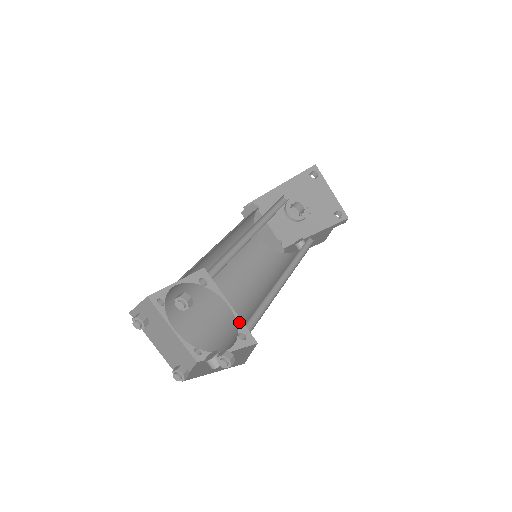
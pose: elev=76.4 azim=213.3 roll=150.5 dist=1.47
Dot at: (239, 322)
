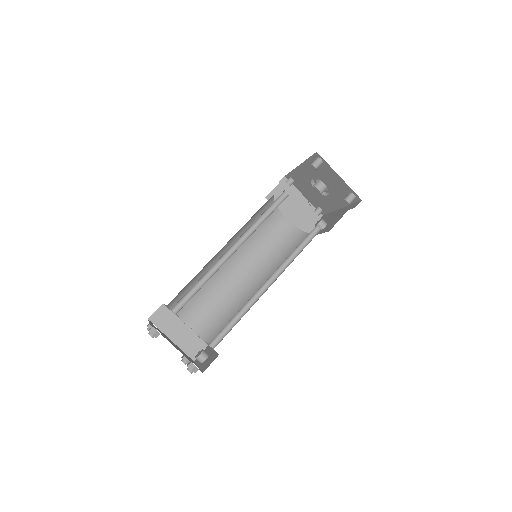
Dot at: occluded
